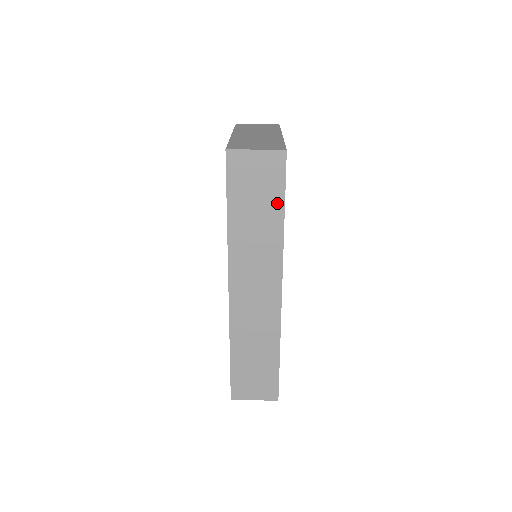
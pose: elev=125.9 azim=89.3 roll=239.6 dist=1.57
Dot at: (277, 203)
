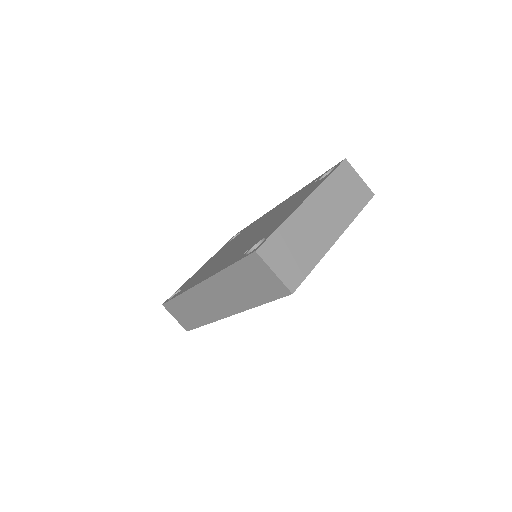
Dot at: (262, 298)
